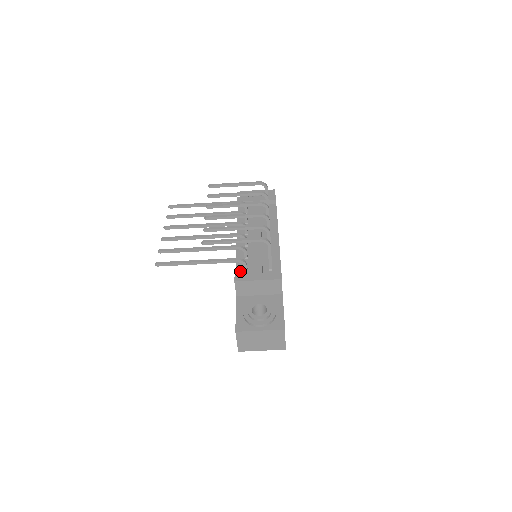
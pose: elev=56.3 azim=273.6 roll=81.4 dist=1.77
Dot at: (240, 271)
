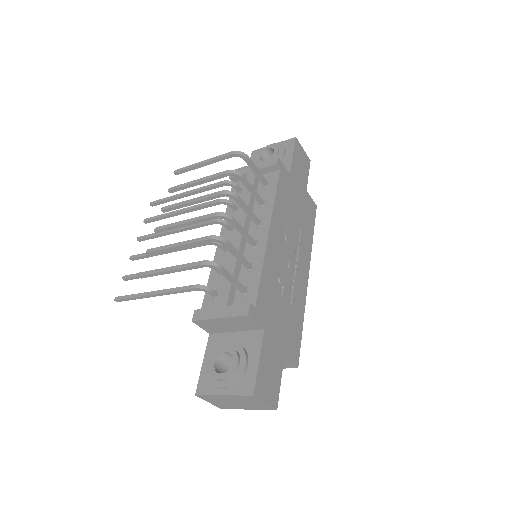
Dot at: (208, 298)
